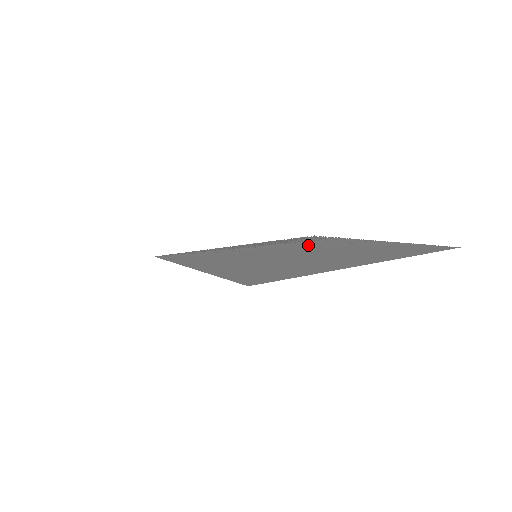
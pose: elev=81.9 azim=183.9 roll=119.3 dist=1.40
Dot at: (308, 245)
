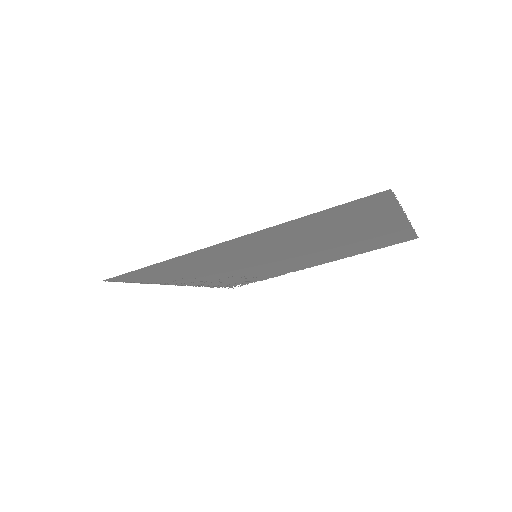
Dot at: (270, 268)
